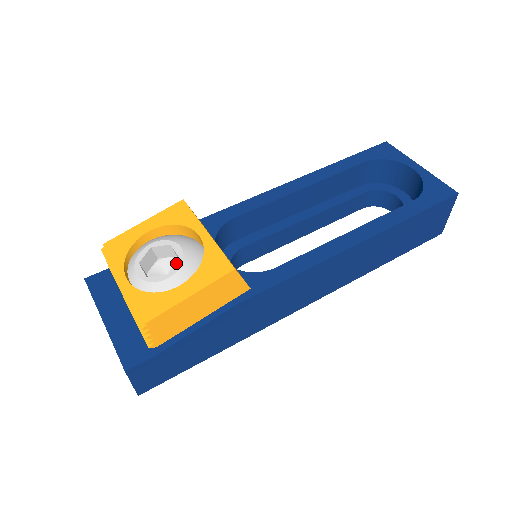
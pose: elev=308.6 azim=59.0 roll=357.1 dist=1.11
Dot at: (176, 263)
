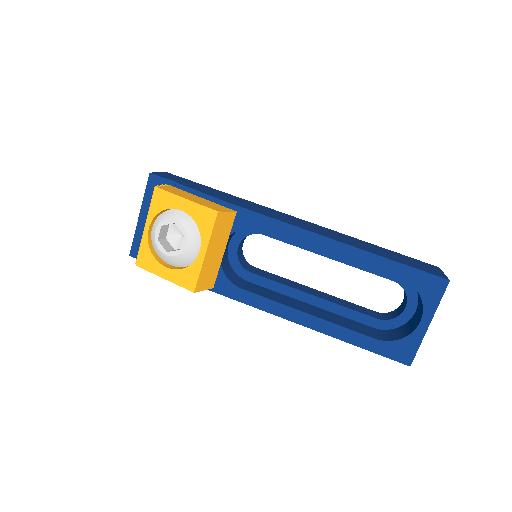
Dot at: (176, 251)
